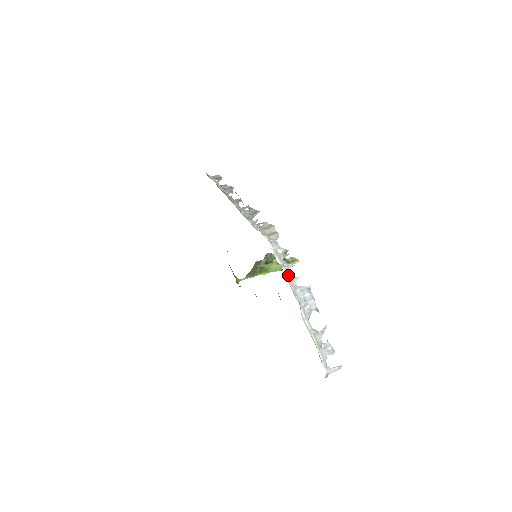
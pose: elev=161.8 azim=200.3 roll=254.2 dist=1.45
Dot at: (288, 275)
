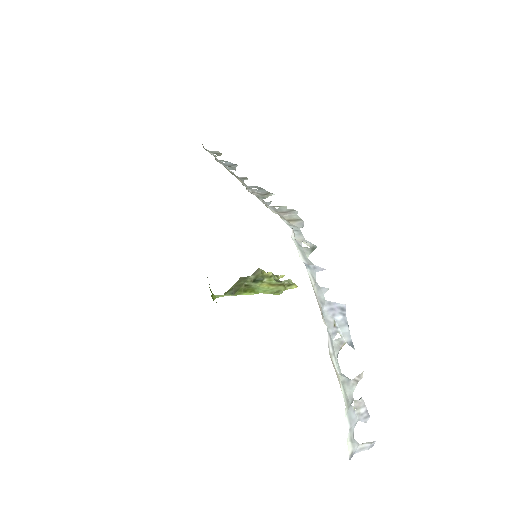
Dot at: (314, 281)
